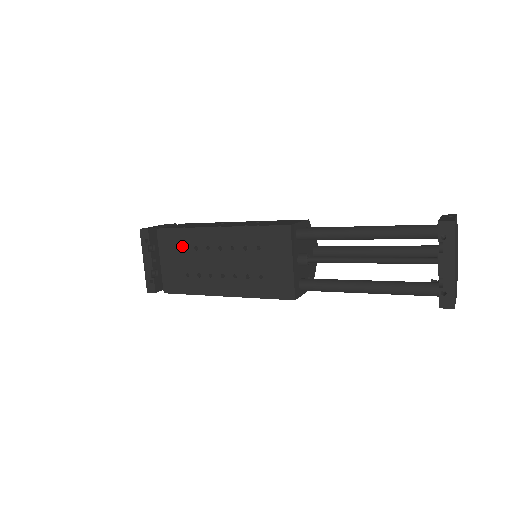
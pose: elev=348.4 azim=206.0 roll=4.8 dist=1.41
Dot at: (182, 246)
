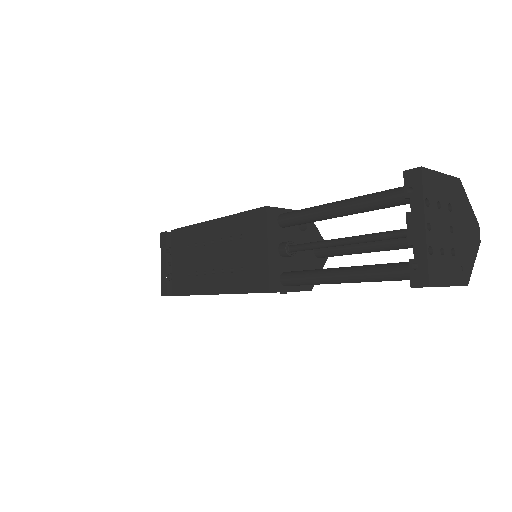
Dot at: (187, 245)
